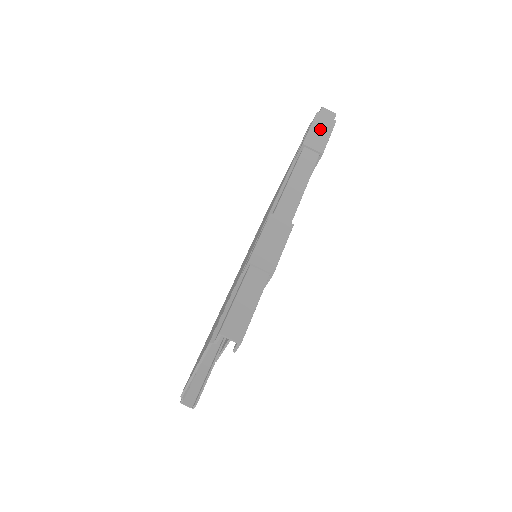
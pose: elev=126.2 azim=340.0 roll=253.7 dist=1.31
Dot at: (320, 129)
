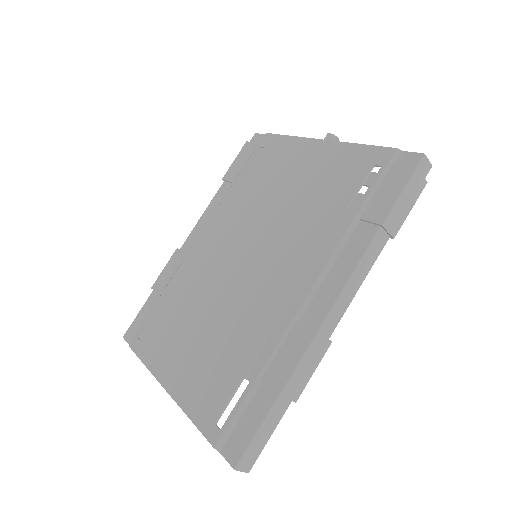
Dot at: (408, 199)
